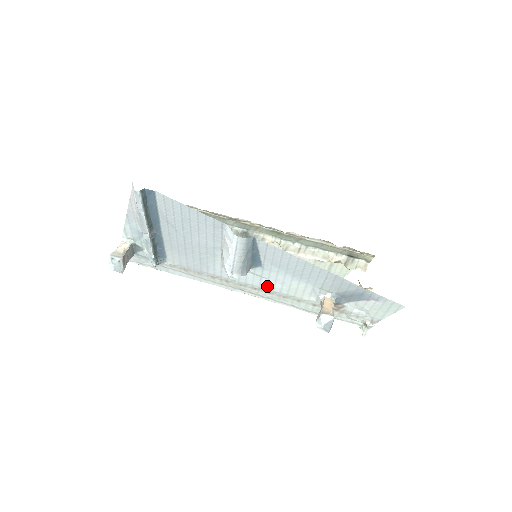
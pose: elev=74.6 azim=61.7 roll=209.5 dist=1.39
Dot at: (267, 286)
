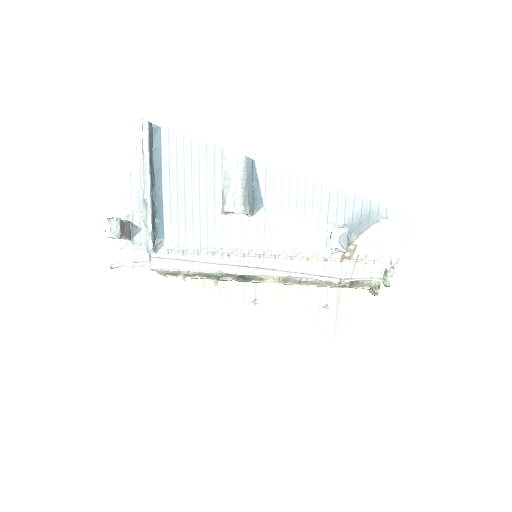
Dot at: (272, 244)
